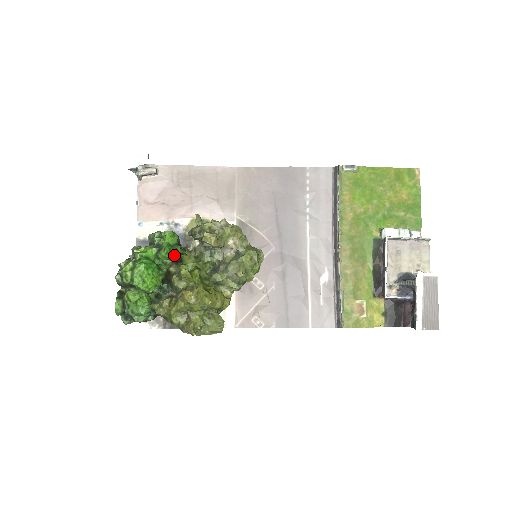
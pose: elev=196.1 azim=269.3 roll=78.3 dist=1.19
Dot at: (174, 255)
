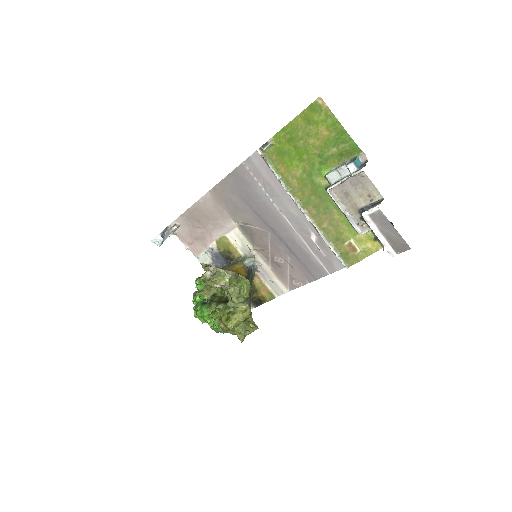
Dot at: (206, 299)
